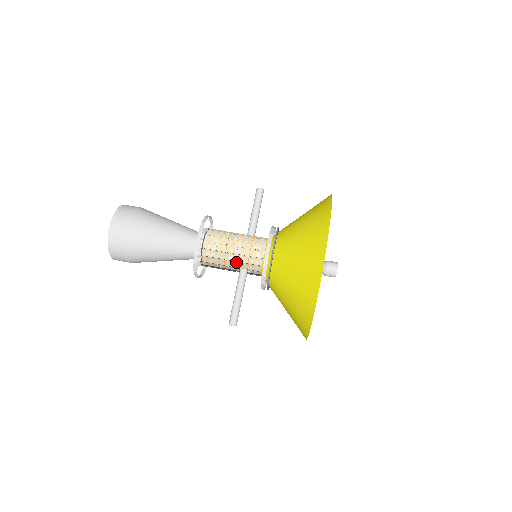
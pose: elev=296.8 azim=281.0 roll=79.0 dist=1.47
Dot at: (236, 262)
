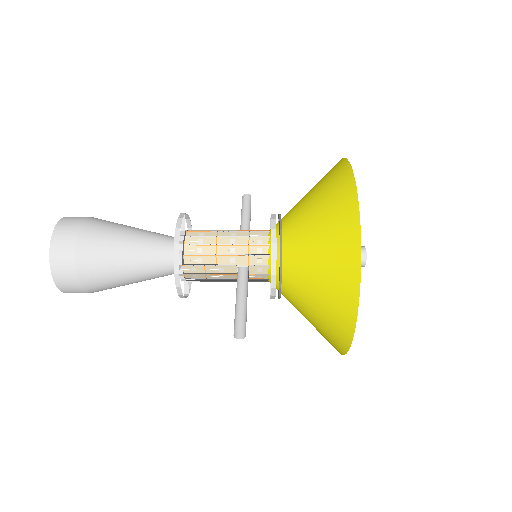
Dot at: (232, 255)
